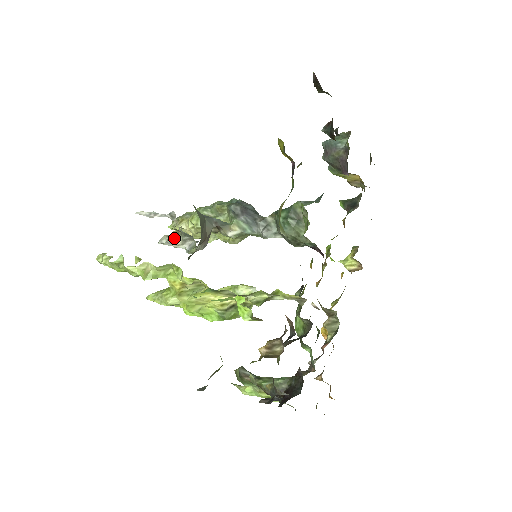
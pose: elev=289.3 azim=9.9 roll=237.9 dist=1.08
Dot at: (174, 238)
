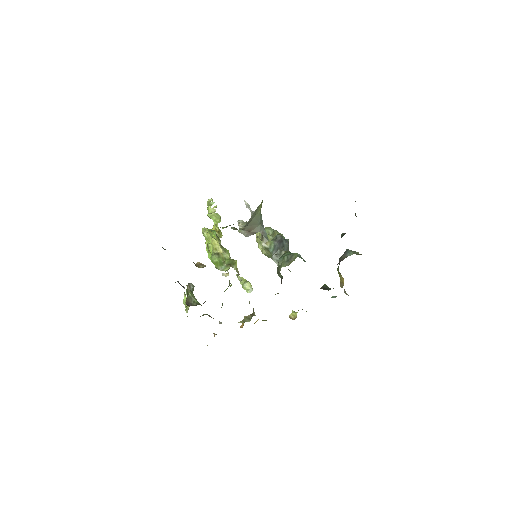
Dot at: (243, 223)
